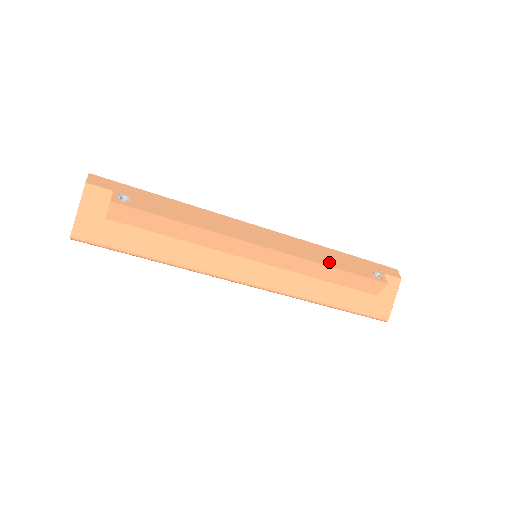
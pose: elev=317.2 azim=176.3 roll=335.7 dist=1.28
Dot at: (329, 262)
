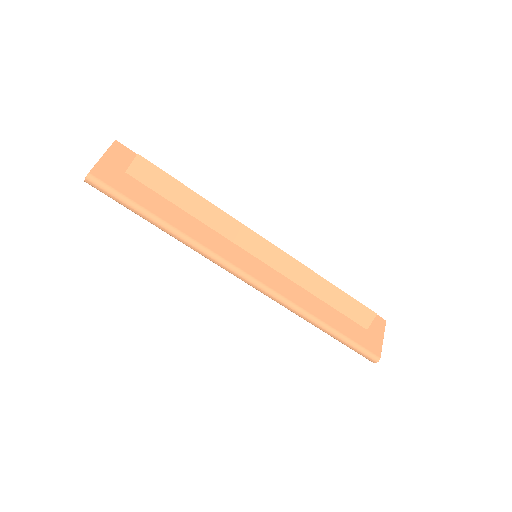
Dot at: (323, 278)
